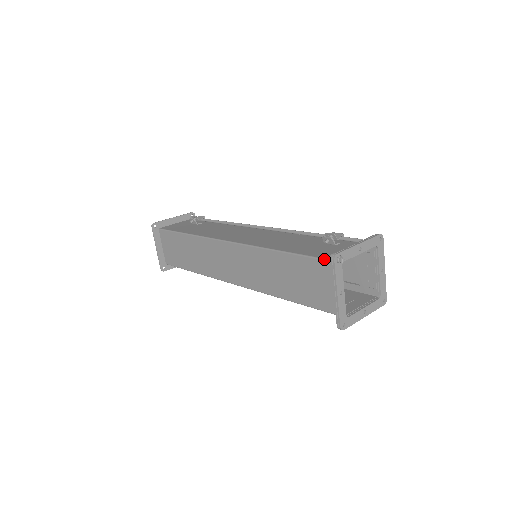
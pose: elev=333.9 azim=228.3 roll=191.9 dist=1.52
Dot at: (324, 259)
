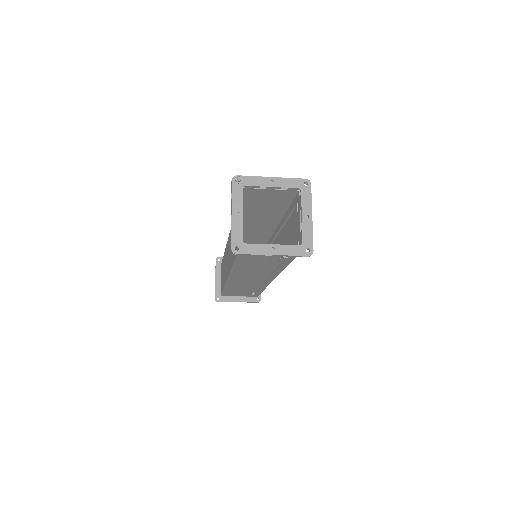
Dot at: occluded
